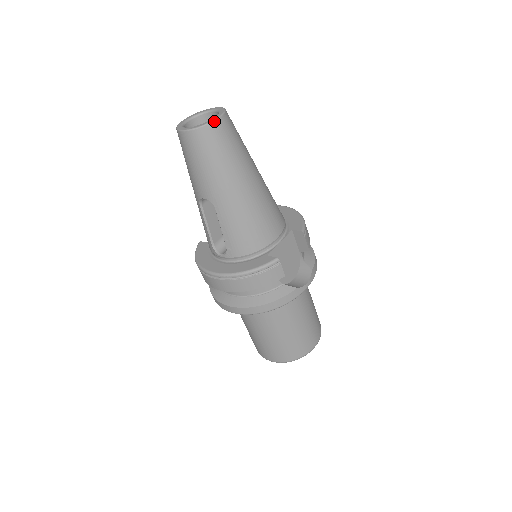
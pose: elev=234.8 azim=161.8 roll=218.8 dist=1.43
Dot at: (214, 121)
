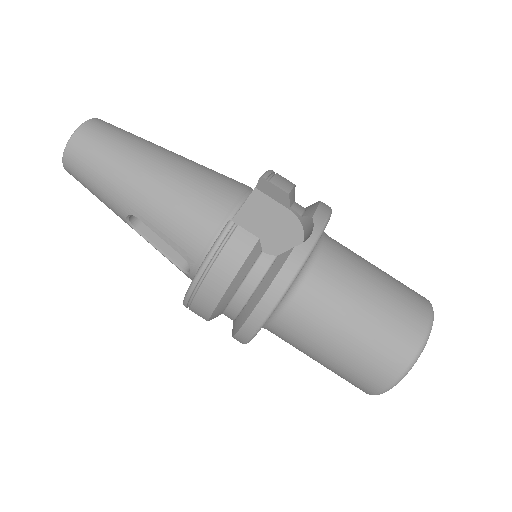
Dot at: (77, 130)
